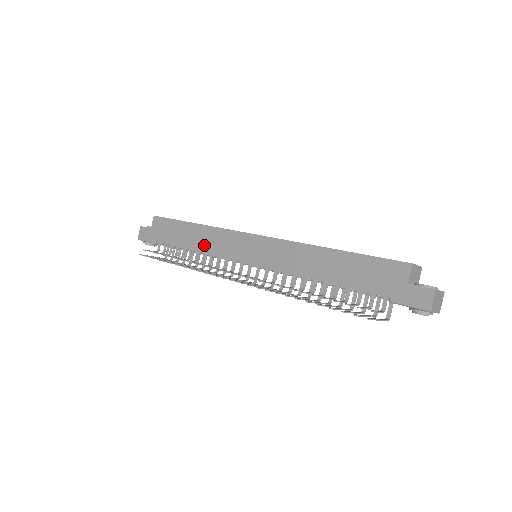
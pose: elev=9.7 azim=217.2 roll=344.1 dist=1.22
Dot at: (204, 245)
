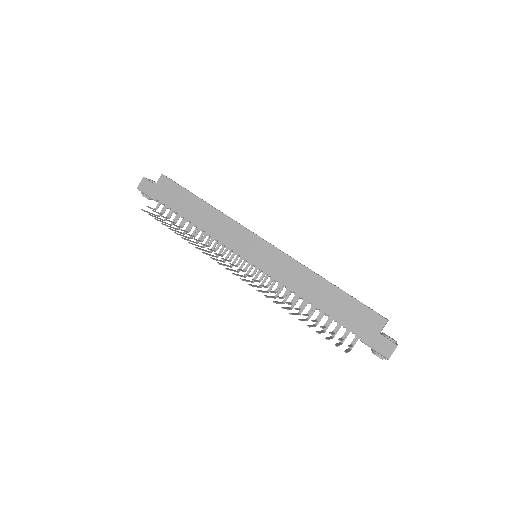
Dot at: (210, 227)
